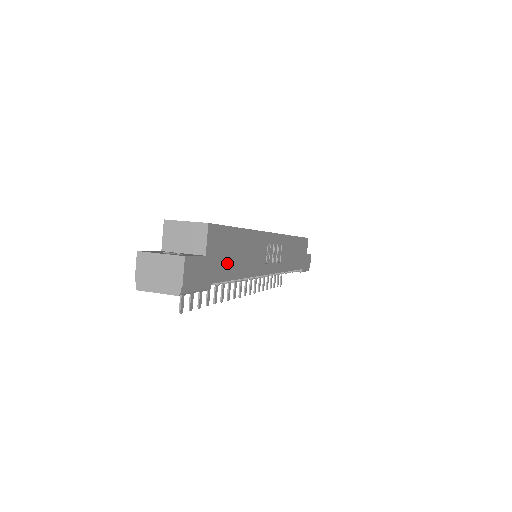
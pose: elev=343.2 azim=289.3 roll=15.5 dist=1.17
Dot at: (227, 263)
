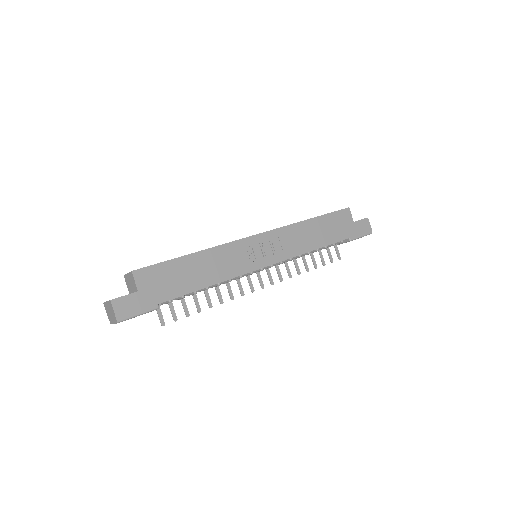
Dot at: (174, 285)
